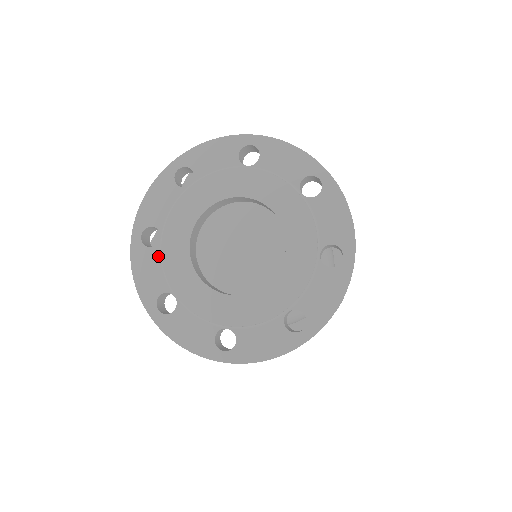
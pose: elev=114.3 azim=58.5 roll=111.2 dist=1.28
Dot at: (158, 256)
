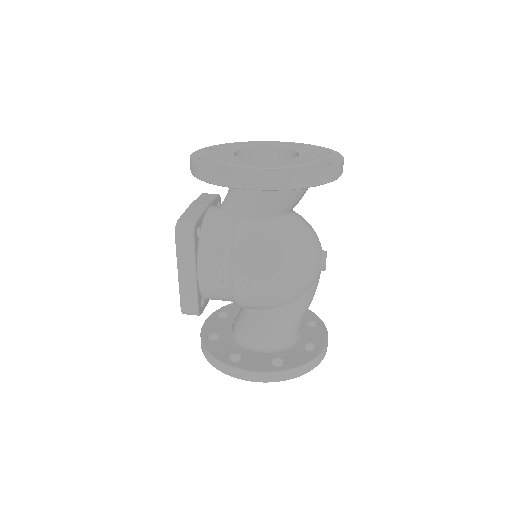
Dot at: (214, 161)
